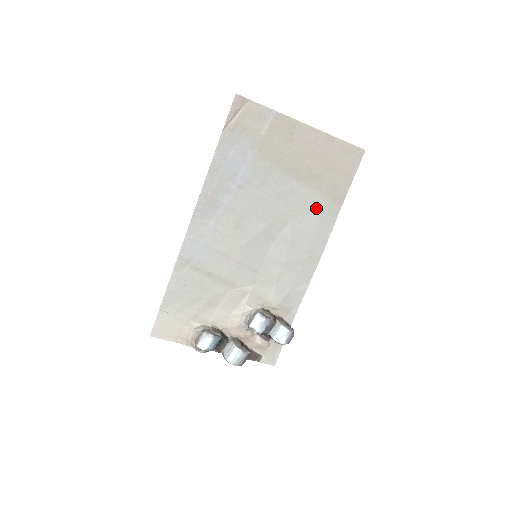
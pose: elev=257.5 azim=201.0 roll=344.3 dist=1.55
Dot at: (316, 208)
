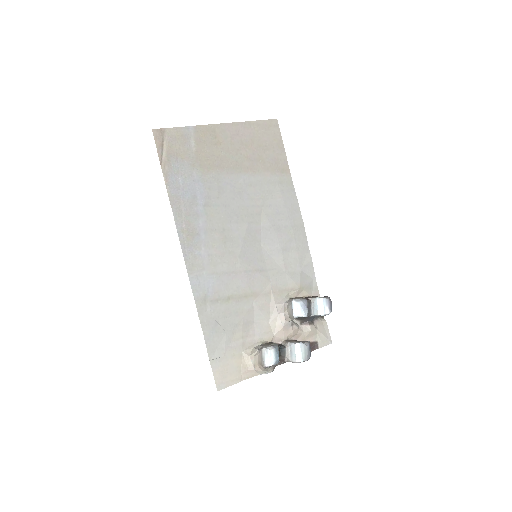
Dot at: (273, 187)
